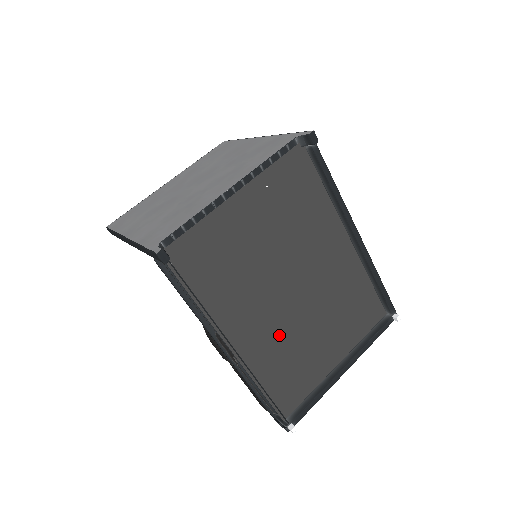
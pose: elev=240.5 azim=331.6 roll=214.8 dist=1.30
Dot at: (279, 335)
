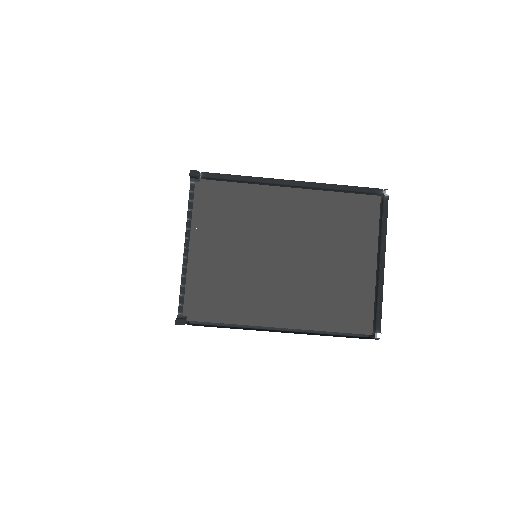
Dot at: (306, 290)
